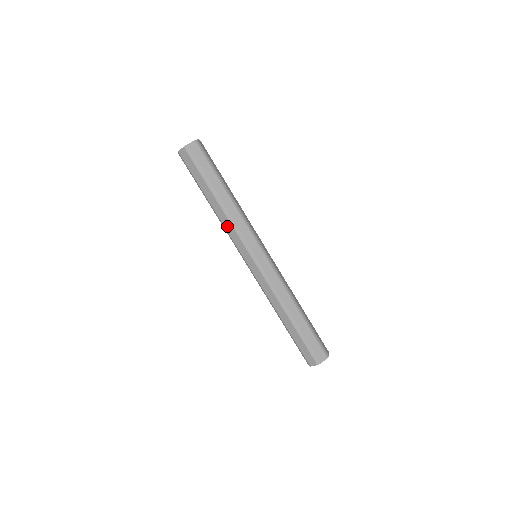
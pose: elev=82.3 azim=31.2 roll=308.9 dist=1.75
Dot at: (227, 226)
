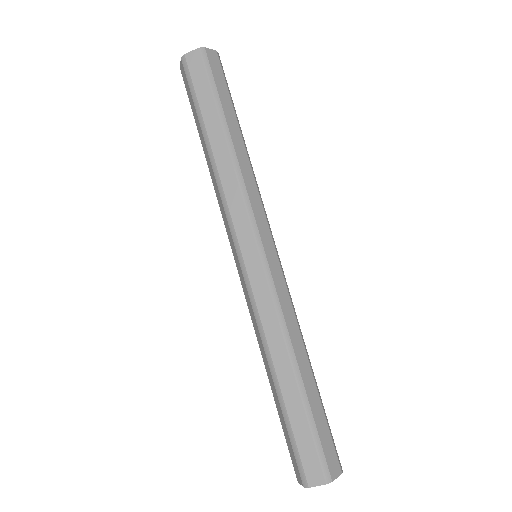
Dot at: (217, 195)
